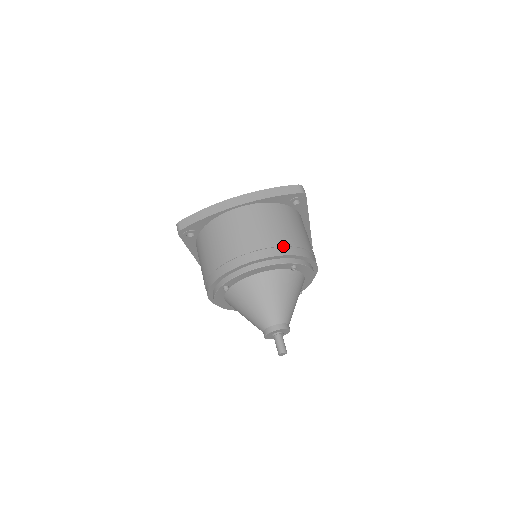
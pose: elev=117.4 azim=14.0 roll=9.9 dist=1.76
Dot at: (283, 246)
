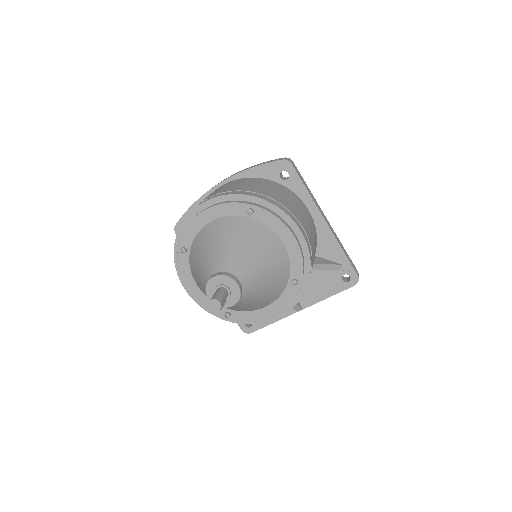
Dot at: (239, 191)
